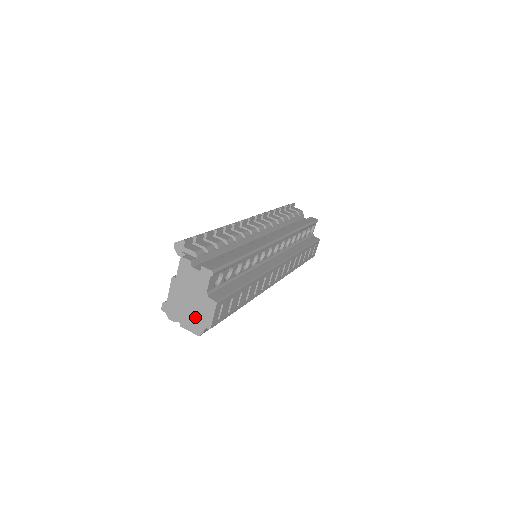
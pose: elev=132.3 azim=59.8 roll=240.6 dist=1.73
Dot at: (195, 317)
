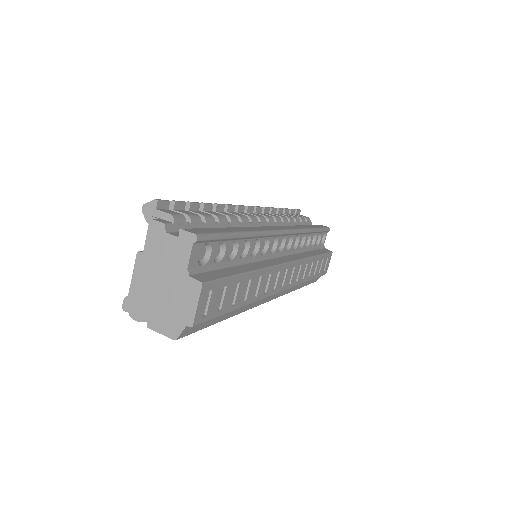
Dot at: (170, 310)
